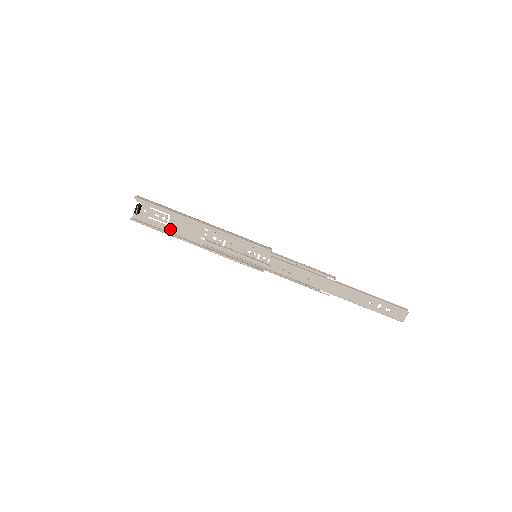
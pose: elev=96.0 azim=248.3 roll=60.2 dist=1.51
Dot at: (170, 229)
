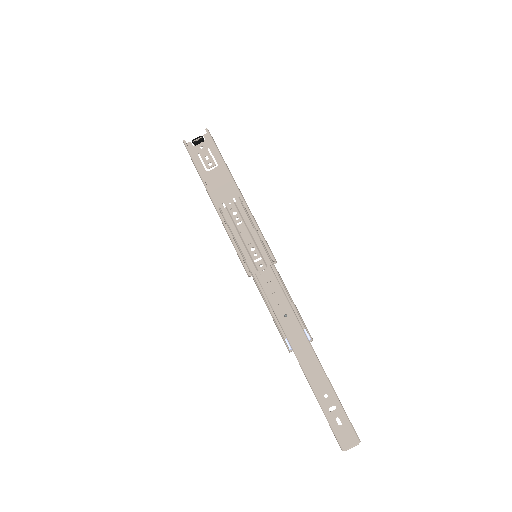
Dot at: (205, 176)
